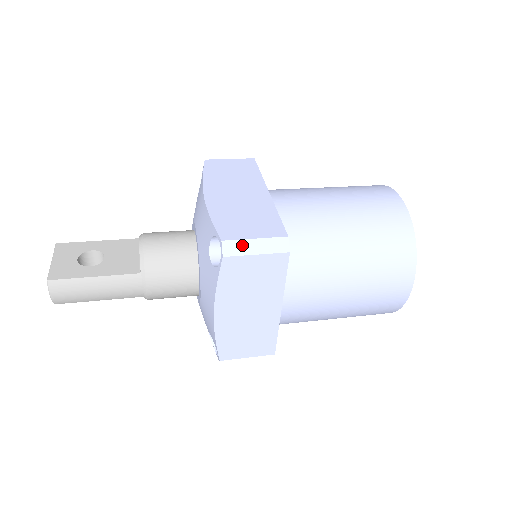
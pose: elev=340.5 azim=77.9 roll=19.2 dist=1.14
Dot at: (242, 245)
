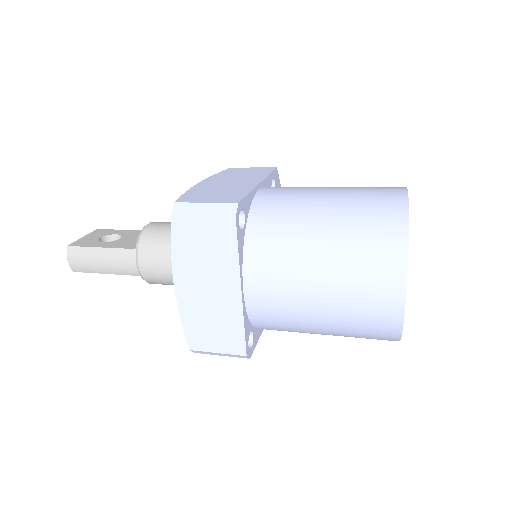
Dot at: (192, 207)
